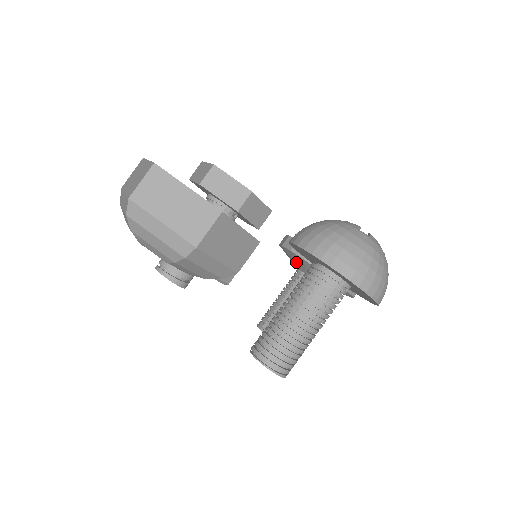
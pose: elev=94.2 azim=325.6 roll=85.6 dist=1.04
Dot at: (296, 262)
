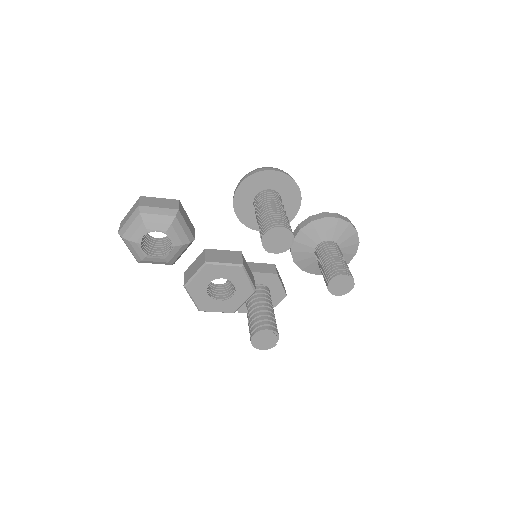
Dot at: (304, 254)
